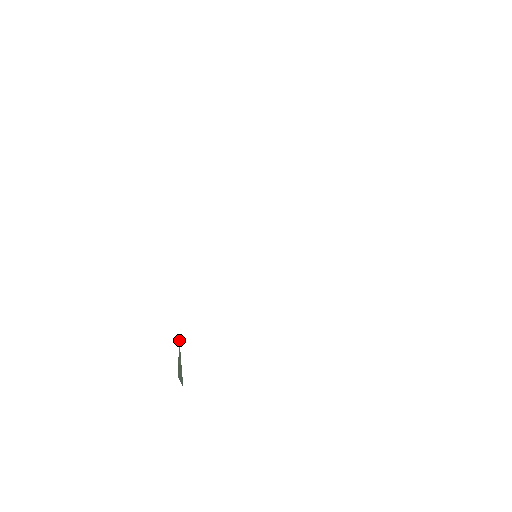
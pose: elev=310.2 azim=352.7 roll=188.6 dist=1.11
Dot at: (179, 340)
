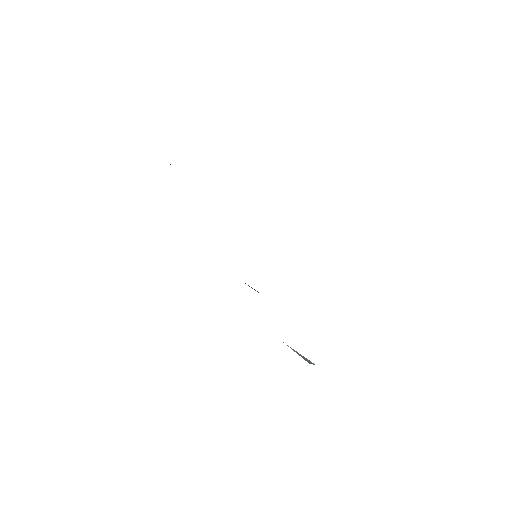
Dot at: (287, 345)
